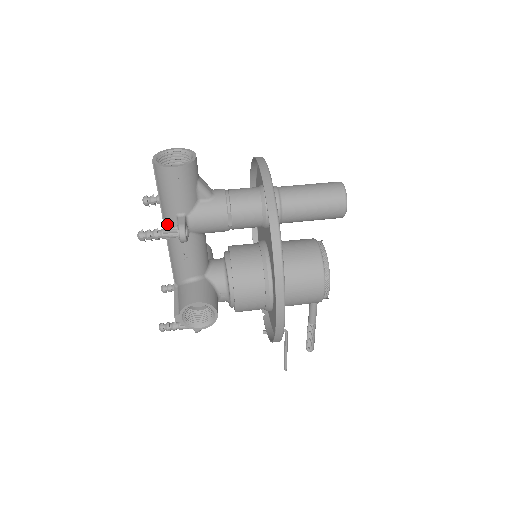
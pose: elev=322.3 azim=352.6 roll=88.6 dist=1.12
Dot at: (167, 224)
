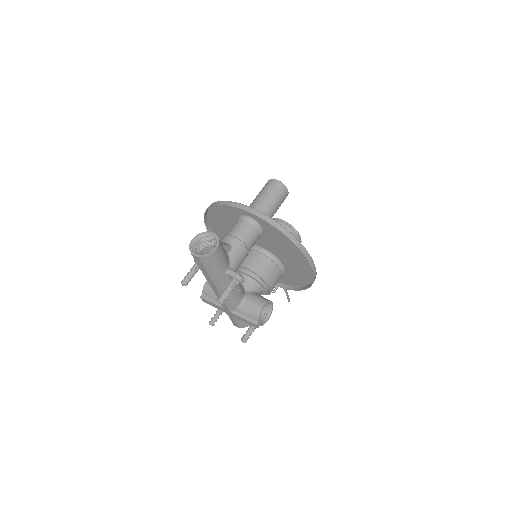
Dot at: (219, 283)
